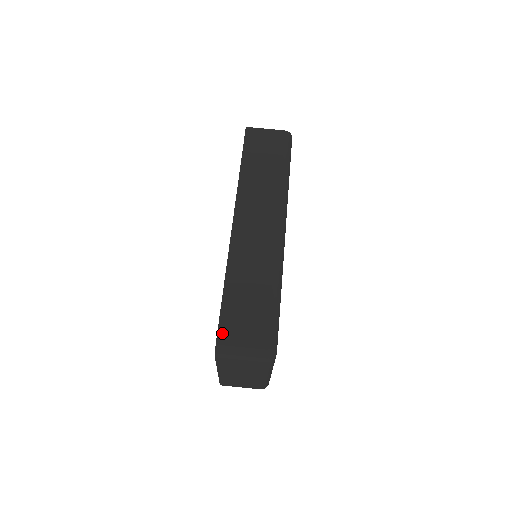
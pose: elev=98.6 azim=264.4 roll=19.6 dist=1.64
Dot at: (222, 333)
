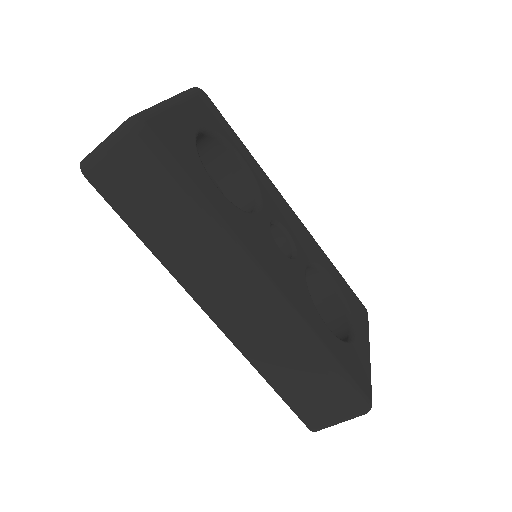
Dot at: (307, 421)
